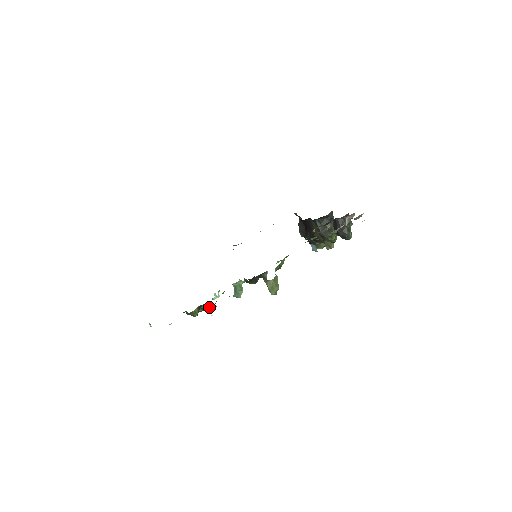
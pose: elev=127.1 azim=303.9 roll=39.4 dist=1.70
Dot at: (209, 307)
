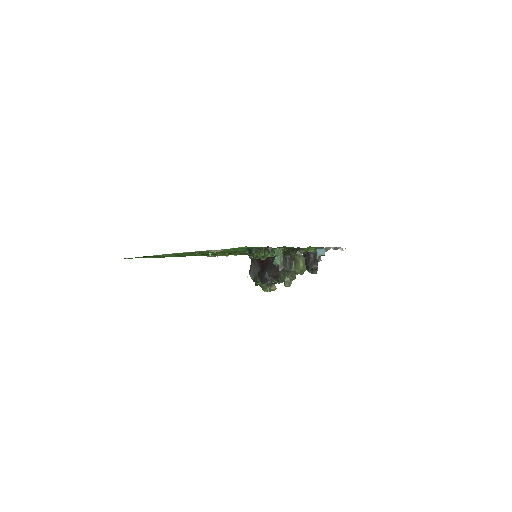
Dot at: (272, 252)
